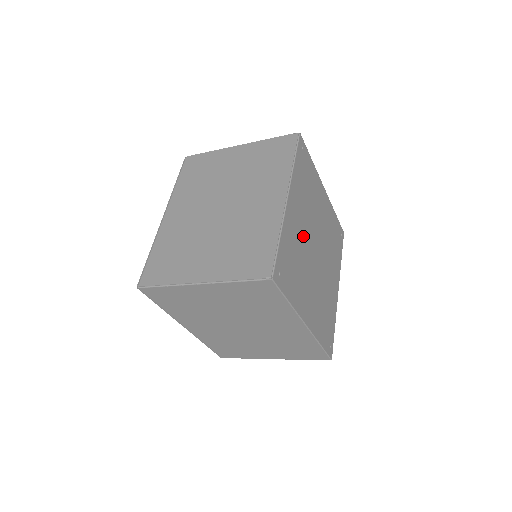
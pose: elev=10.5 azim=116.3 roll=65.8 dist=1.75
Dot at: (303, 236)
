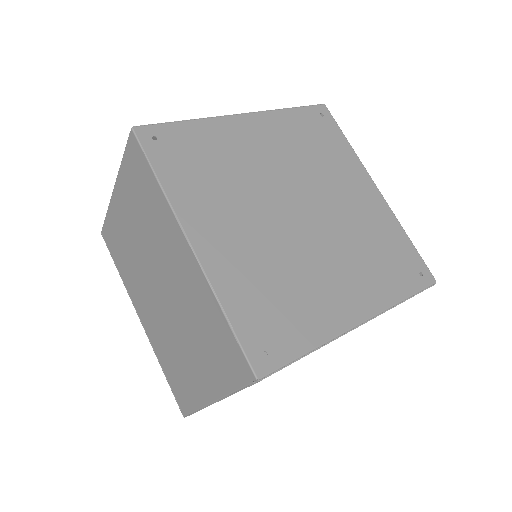
Dot at: (262, 168)
